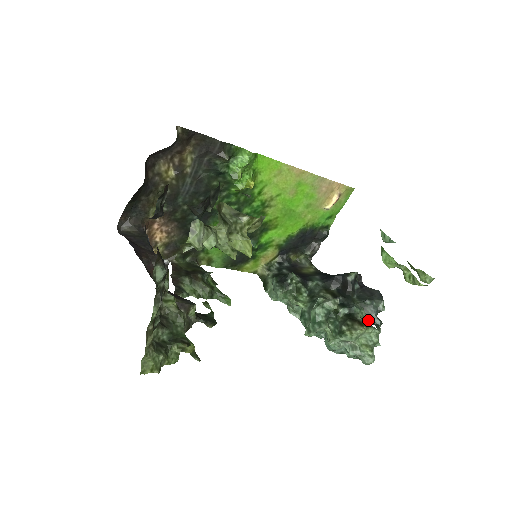
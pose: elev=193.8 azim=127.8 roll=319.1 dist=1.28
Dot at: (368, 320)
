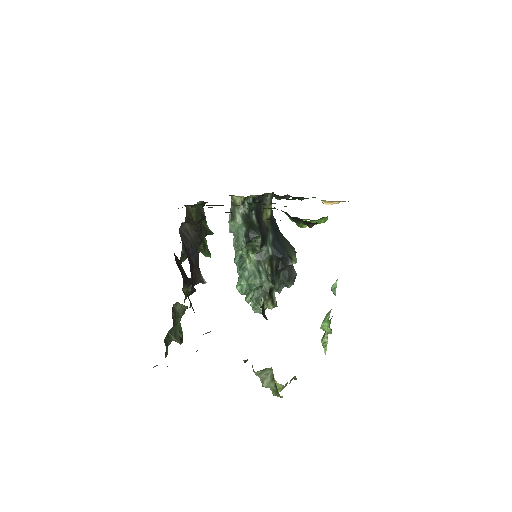
Dot at: (276, 289)
